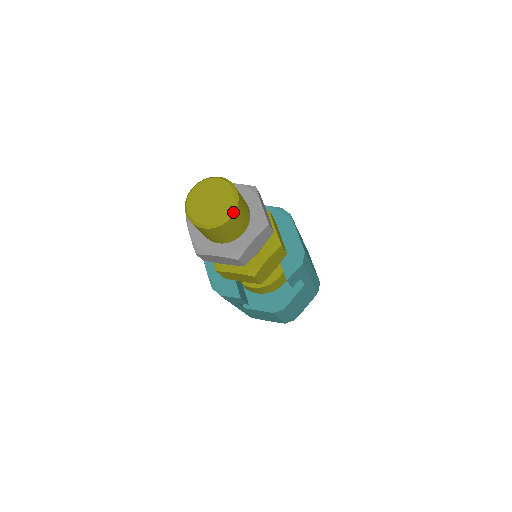
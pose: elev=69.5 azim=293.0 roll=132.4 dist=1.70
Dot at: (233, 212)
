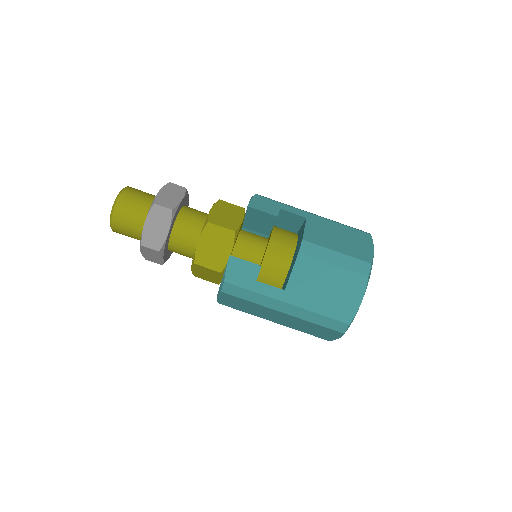
Dot at: (124, 188)
